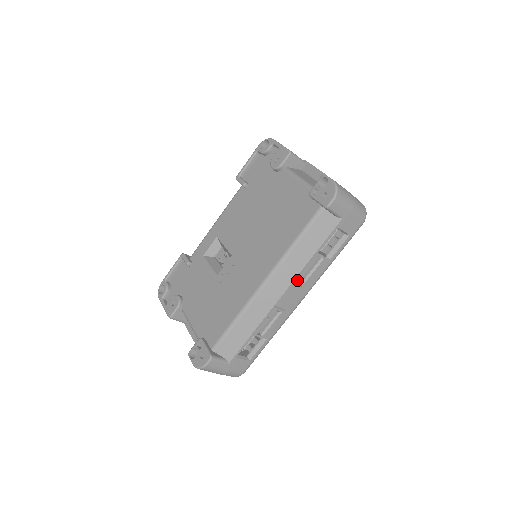
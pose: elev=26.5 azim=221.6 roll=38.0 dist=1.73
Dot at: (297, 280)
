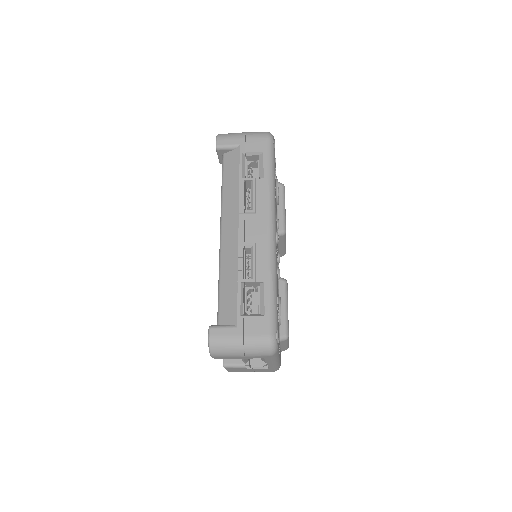
Dot at: (241, 210)
